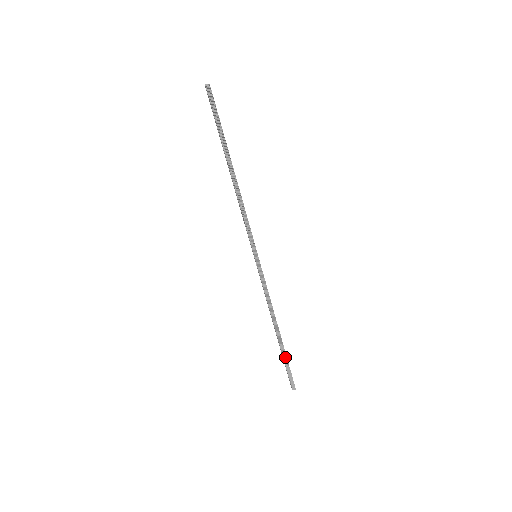
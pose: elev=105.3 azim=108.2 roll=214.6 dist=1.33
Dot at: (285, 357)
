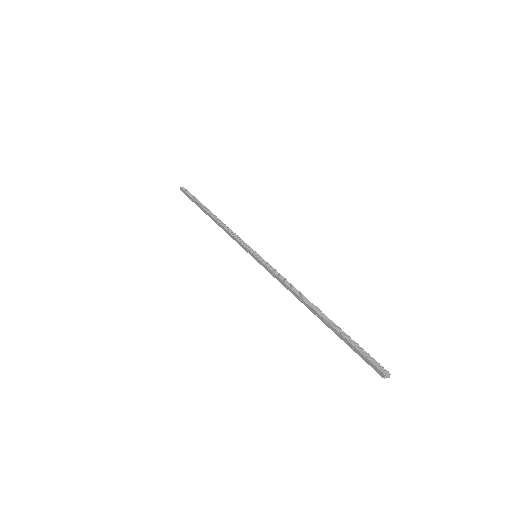
Dot at: (344, 334)
